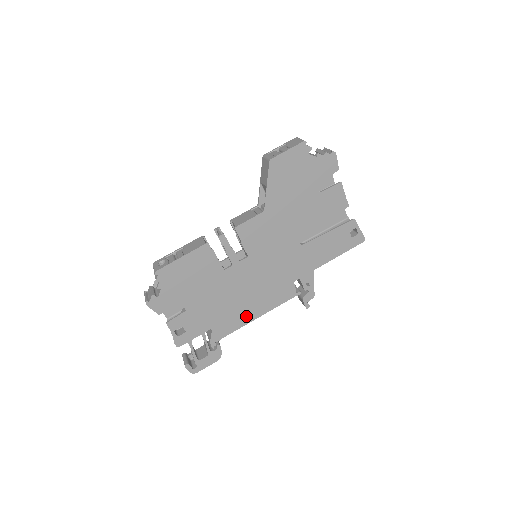
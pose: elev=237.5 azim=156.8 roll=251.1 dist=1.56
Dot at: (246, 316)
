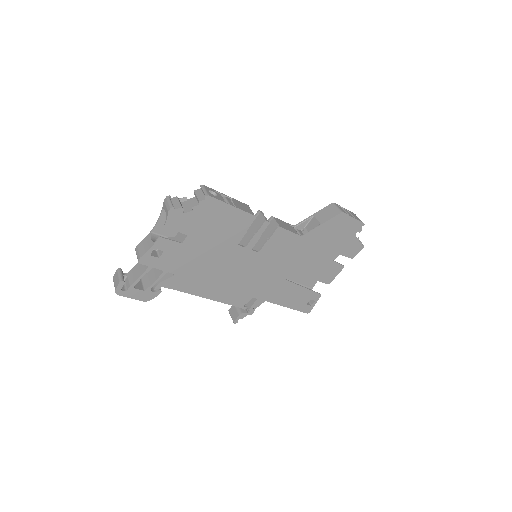
Dot at: (203, 289)
